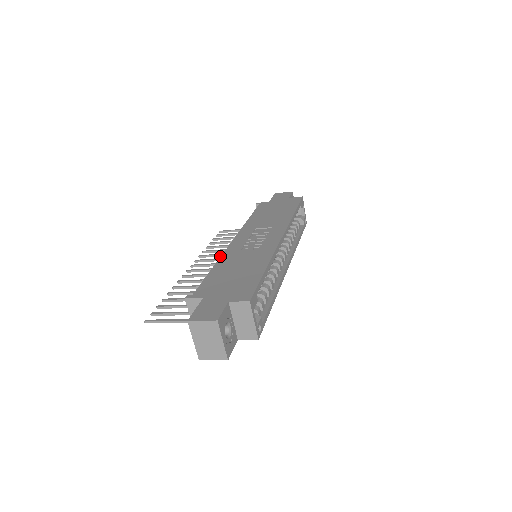
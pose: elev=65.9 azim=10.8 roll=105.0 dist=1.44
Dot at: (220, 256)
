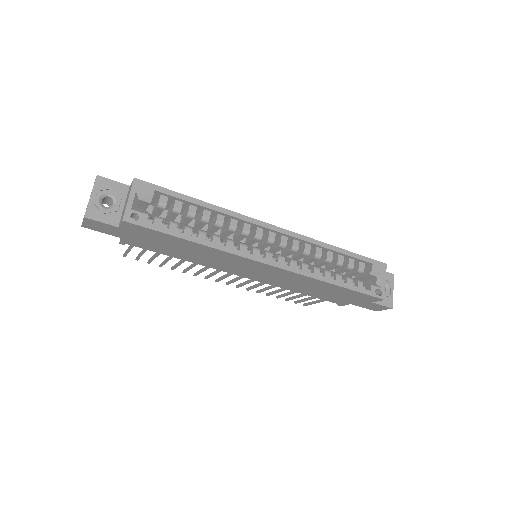
Dot at: (257, 285)
